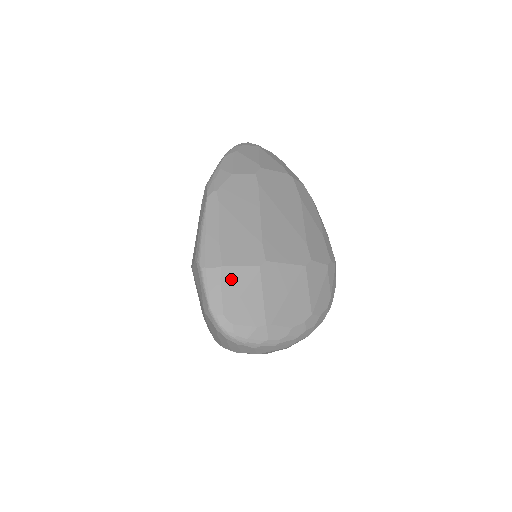
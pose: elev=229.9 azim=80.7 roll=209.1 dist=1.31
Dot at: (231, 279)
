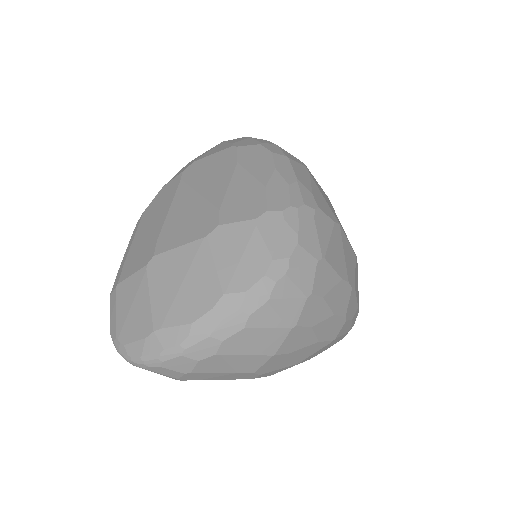
Dot at: (123, 294)
